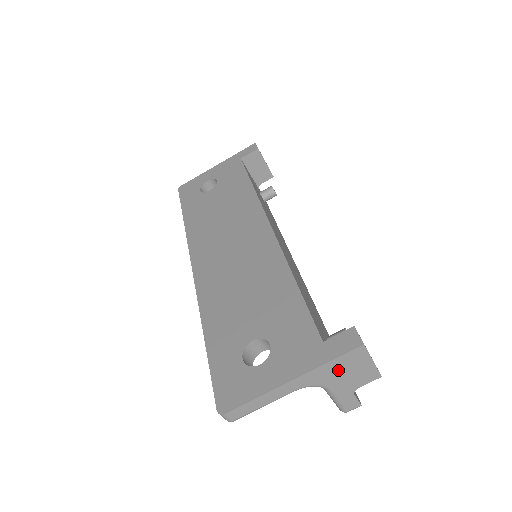
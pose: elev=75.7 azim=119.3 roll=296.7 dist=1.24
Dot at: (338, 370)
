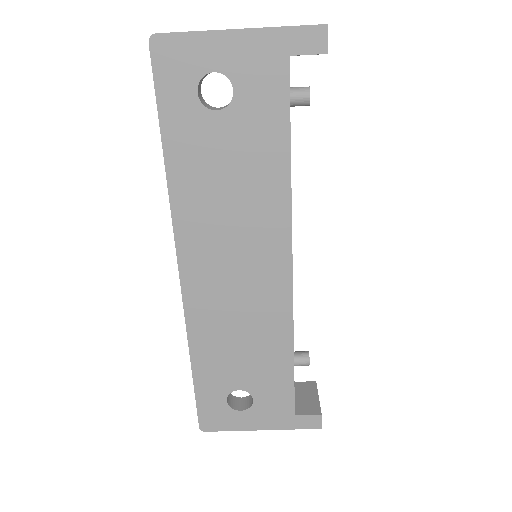
Dot at: occluded
